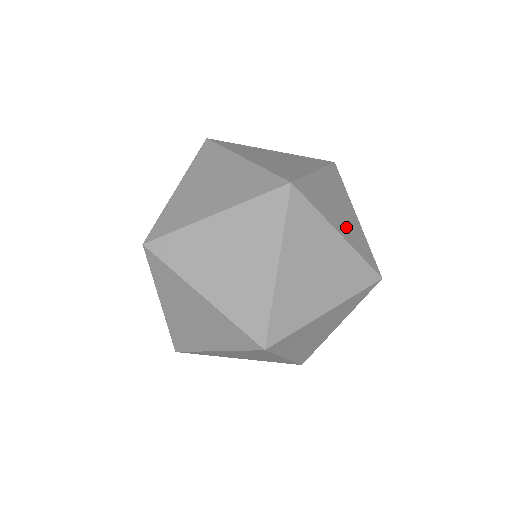
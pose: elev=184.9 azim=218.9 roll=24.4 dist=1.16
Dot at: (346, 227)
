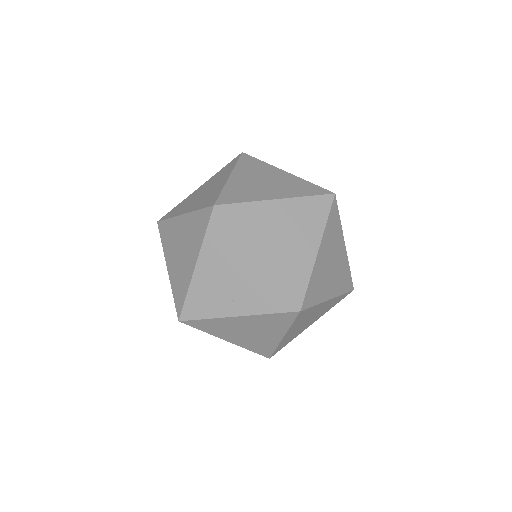
Dot at: (335, 280)
